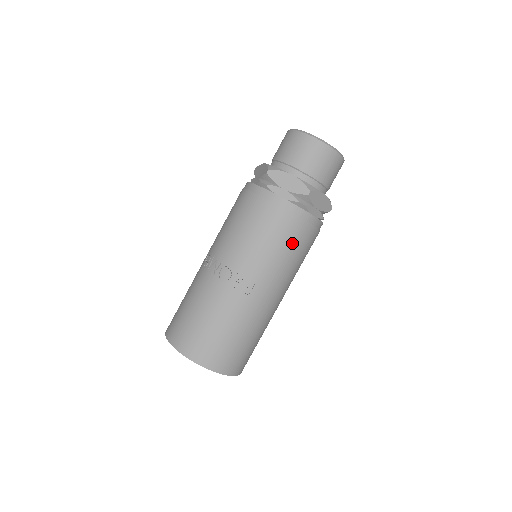
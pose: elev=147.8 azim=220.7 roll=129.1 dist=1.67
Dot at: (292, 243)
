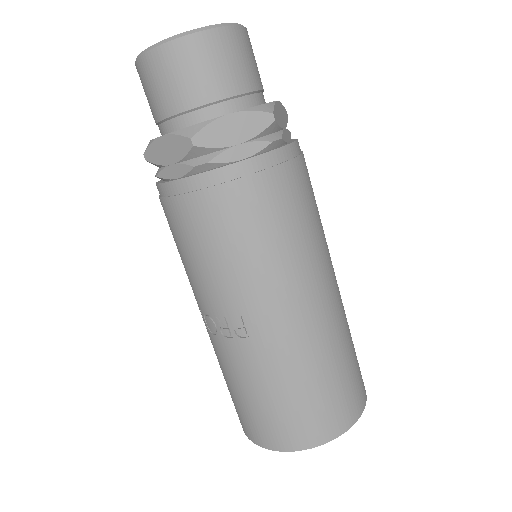
Dot at: (239, 228)
